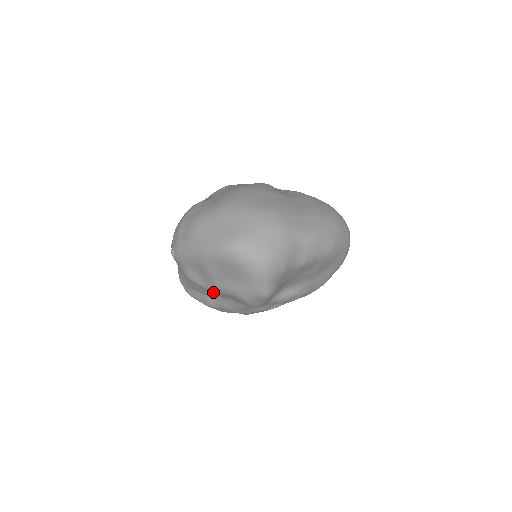
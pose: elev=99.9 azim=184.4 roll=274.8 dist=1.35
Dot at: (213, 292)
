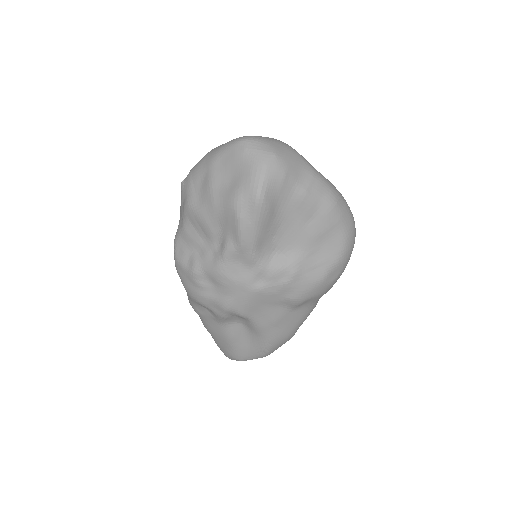
Dot at: (206, 218)
